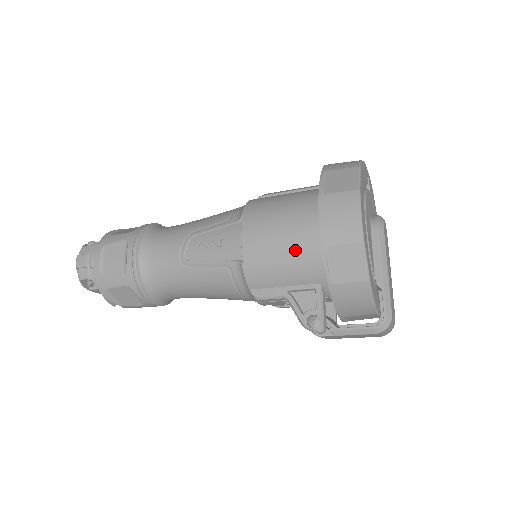
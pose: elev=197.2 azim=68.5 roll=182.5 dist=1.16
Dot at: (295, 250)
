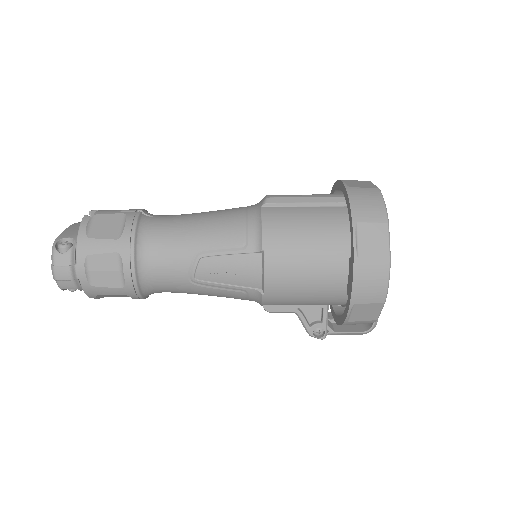
Dot at: (317, 289)
